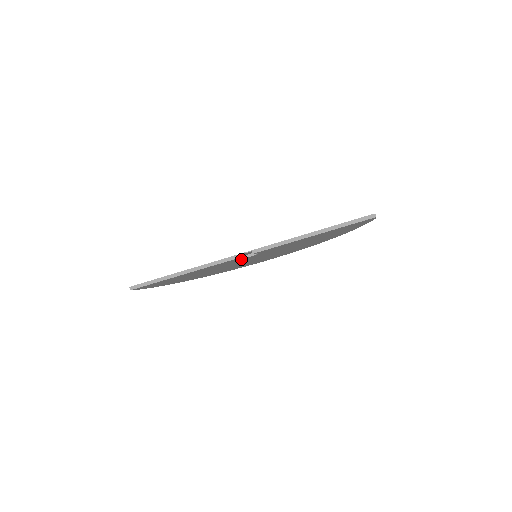
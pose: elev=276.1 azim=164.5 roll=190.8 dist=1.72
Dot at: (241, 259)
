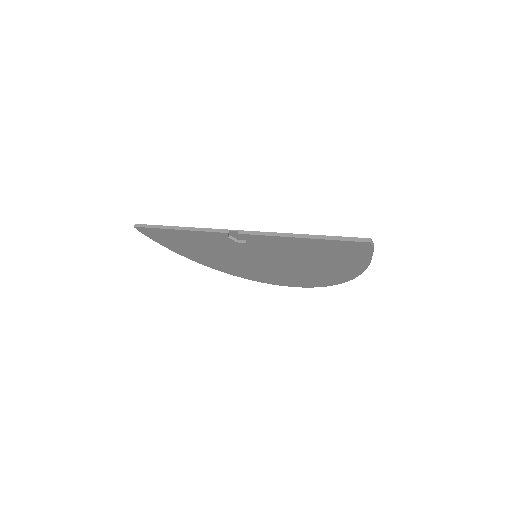
Dot at: (233, 243)
